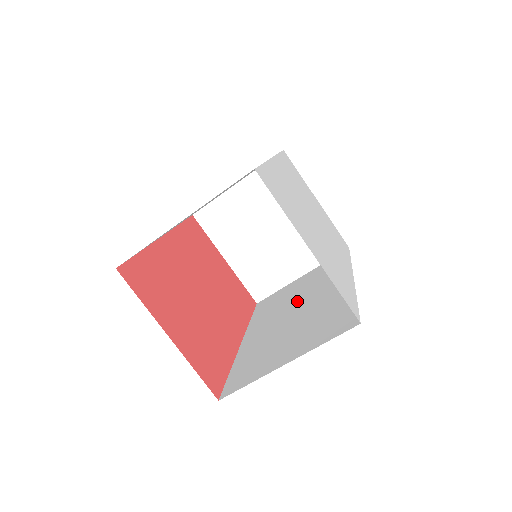
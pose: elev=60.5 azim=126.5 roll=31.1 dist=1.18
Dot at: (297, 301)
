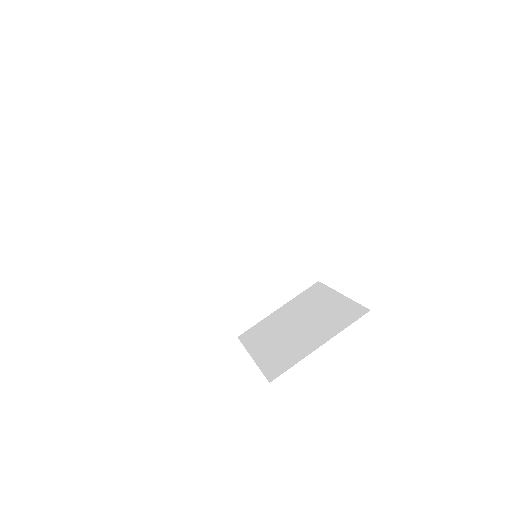
Dot at: occluded
